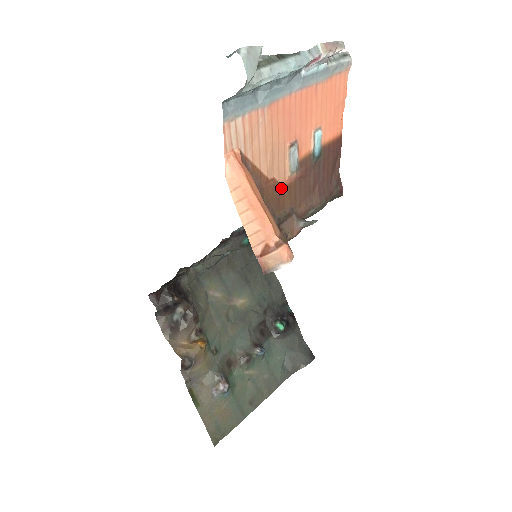
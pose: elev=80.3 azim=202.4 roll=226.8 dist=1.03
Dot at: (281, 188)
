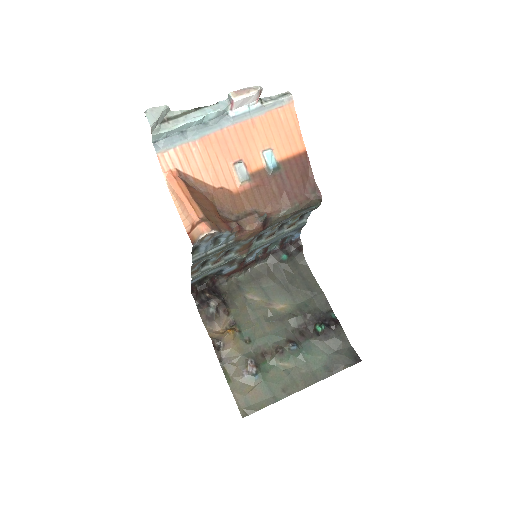
Dot at: (234, 194)
